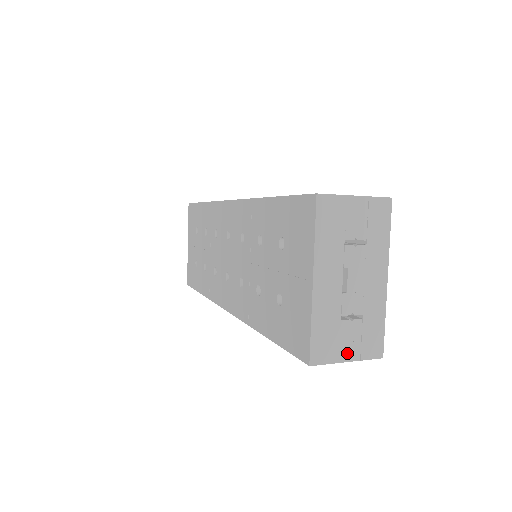
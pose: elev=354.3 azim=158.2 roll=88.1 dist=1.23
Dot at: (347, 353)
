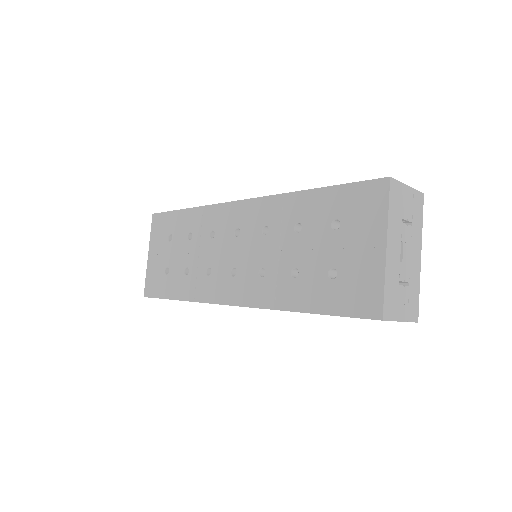
Dot at: (401, 314)
